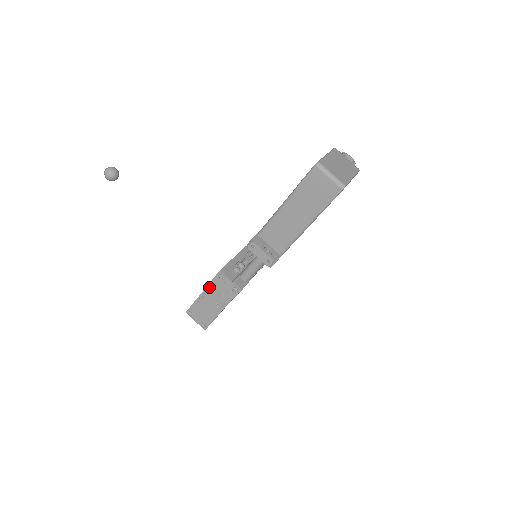
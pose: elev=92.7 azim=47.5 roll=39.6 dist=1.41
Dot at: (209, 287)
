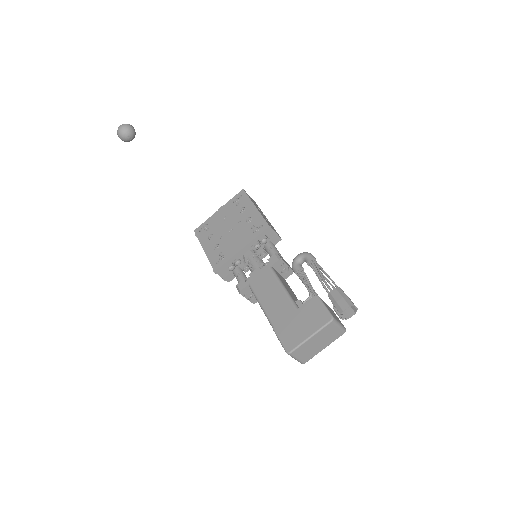
Dot at: (208, 258)
